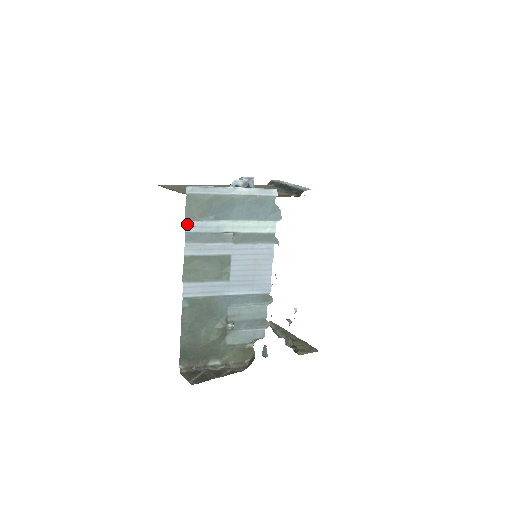
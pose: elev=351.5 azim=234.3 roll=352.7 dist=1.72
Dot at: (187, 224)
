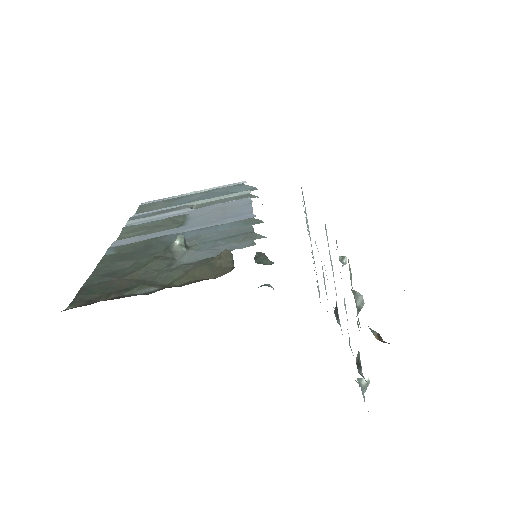
Dot at: (135, 215)
